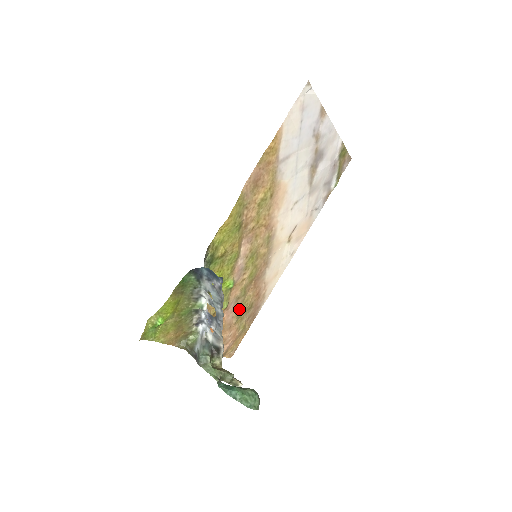
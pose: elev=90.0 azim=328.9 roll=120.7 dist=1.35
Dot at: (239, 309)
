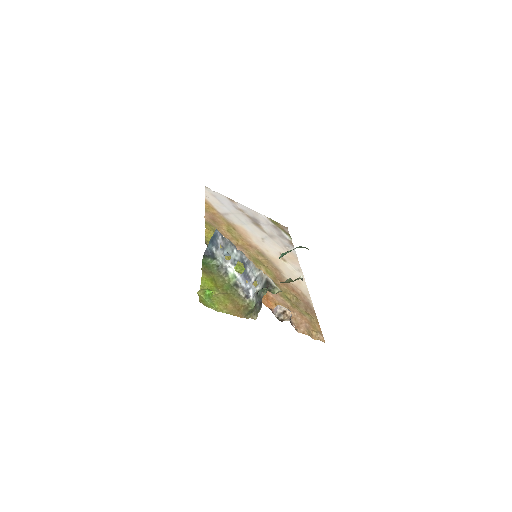
Dot at: (283, 296)
